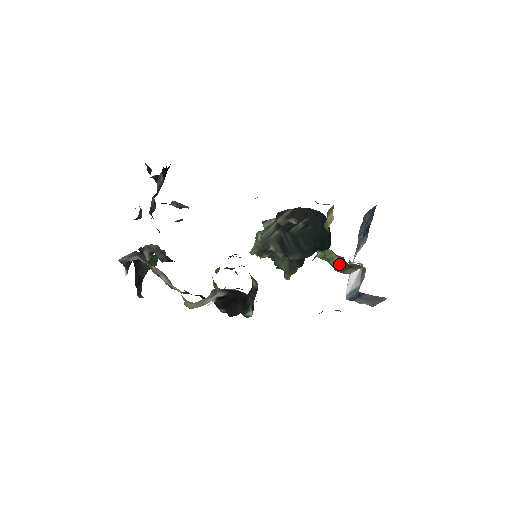
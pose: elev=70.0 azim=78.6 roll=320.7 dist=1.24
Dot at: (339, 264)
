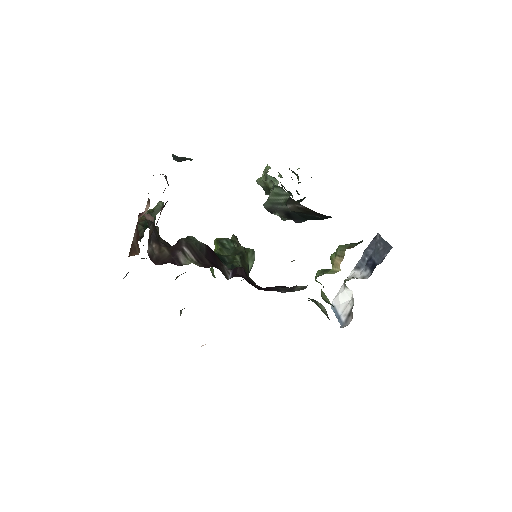
Dot at: occluded
